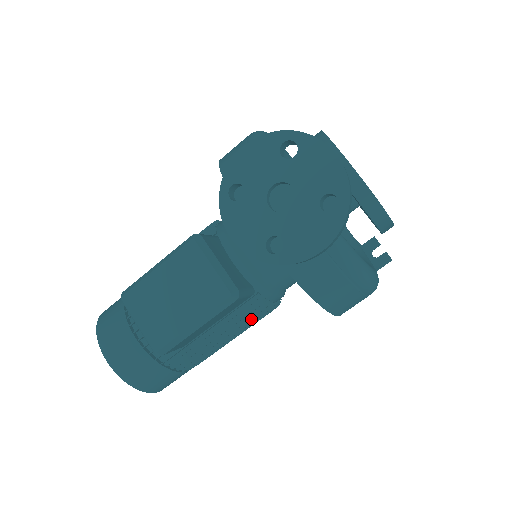
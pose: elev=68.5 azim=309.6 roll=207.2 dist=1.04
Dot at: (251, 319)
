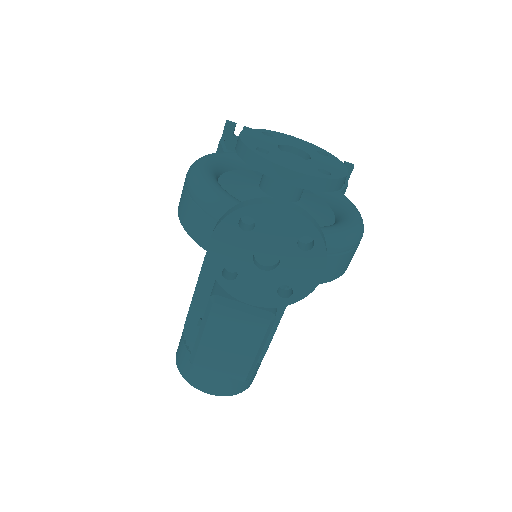
Dot at: occluded
